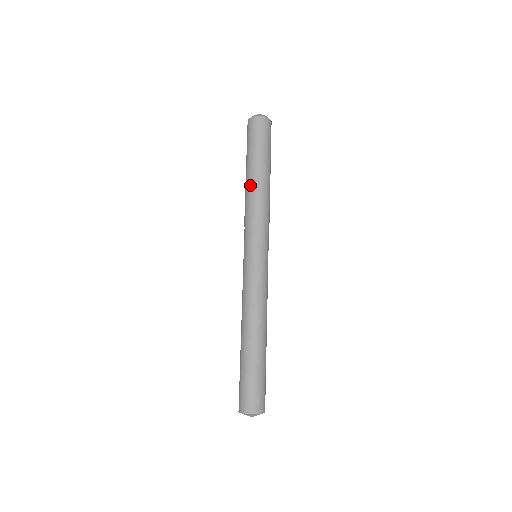
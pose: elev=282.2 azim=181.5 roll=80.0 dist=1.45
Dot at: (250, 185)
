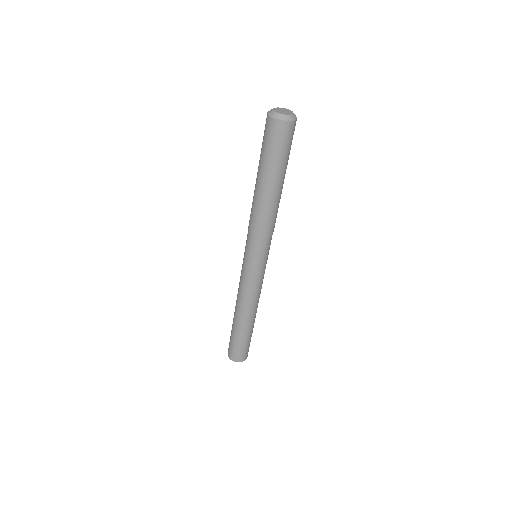
Dot at: (263, 201)
